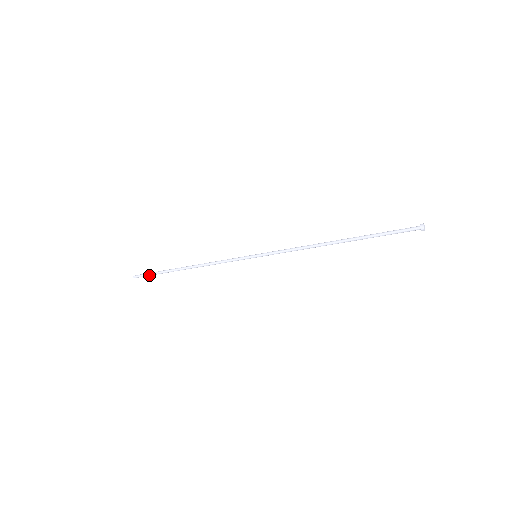
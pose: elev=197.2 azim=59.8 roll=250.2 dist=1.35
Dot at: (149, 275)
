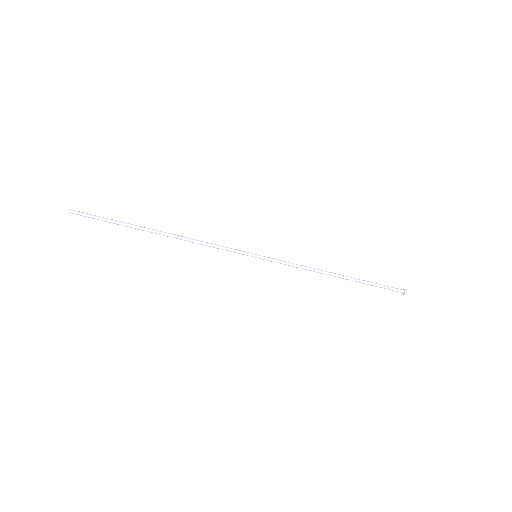
Dot at: (99, 219)
